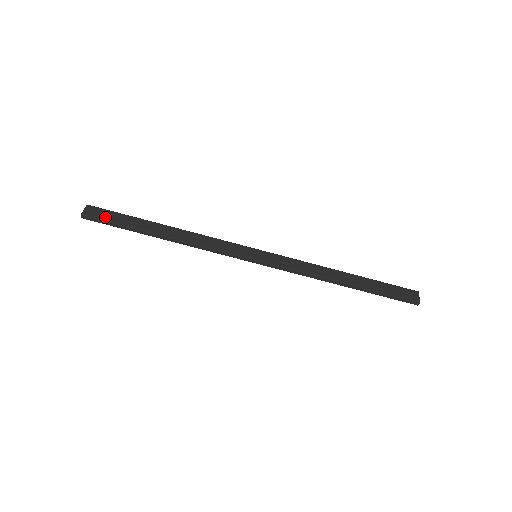
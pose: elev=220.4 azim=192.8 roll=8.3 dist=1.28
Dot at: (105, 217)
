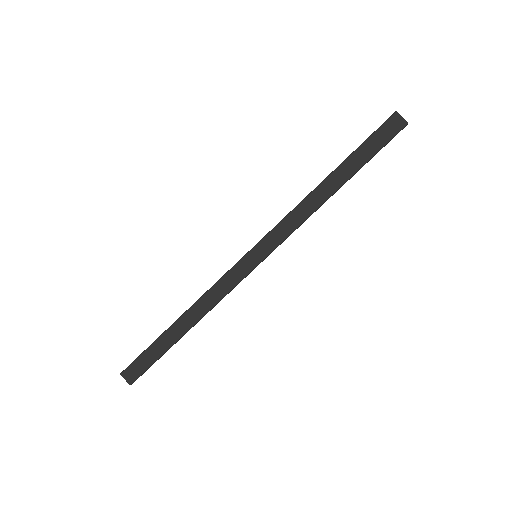
Dot at: (143, 368)
